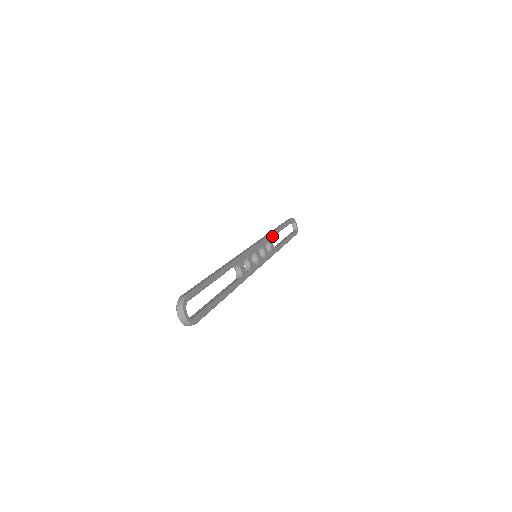
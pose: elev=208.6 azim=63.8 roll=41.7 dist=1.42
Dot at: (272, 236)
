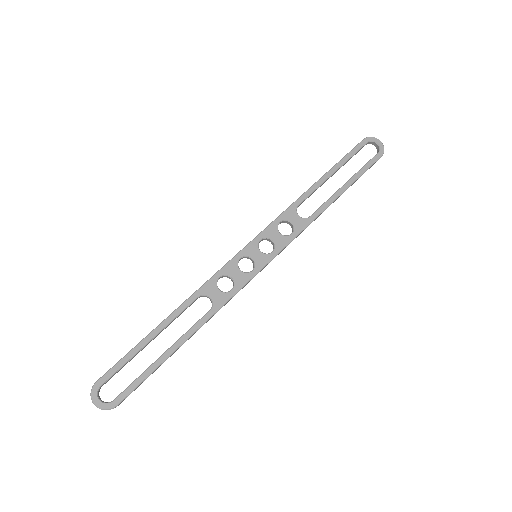
Dot at: (296, 205)
